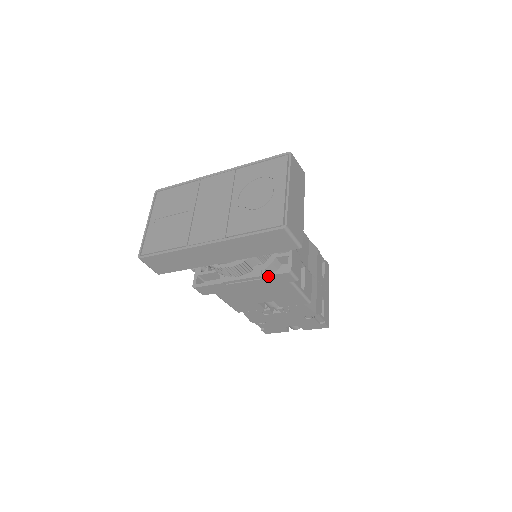
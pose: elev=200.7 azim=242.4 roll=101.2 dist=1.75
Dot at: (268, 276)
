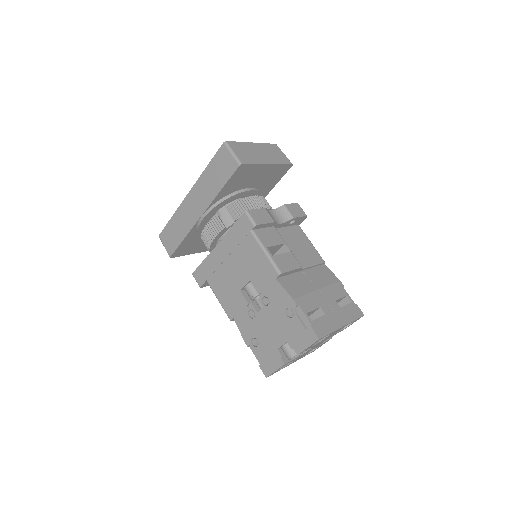
Dot at: (233, 227)
